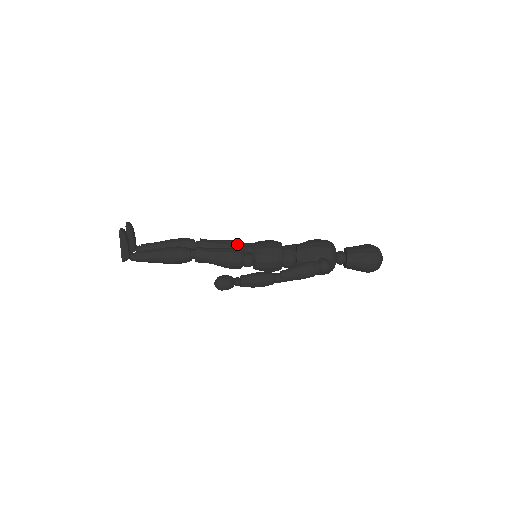
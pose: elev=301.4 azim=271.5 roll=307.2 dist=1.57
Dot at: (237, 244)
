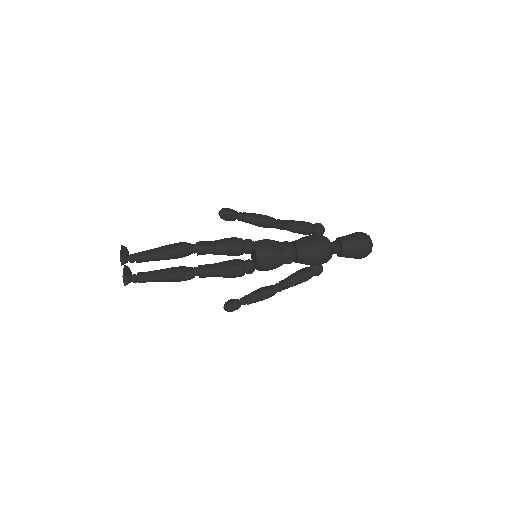
Dot at: occluded
